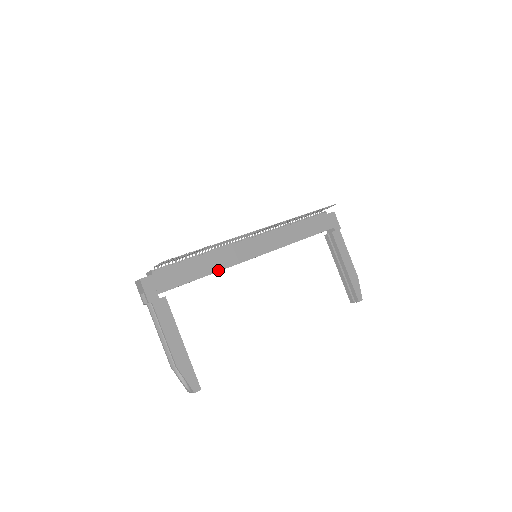
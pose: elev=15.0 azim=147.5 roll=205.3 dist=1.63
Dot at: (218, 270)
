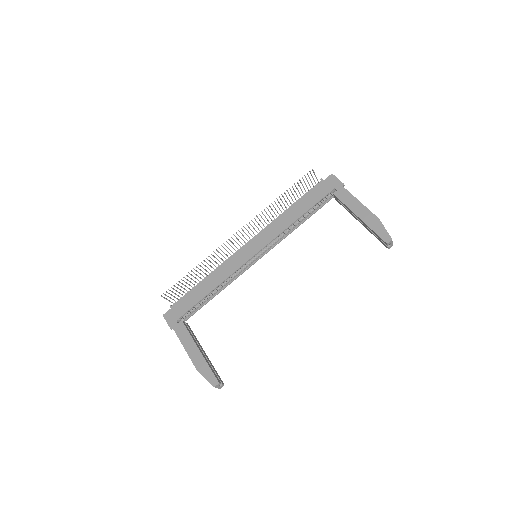
Dot at: (220, 283)
